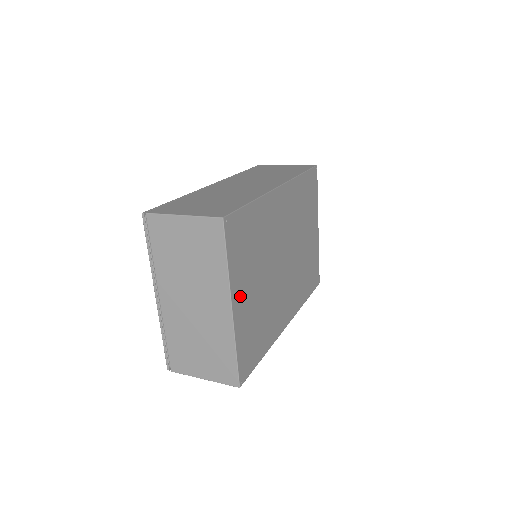
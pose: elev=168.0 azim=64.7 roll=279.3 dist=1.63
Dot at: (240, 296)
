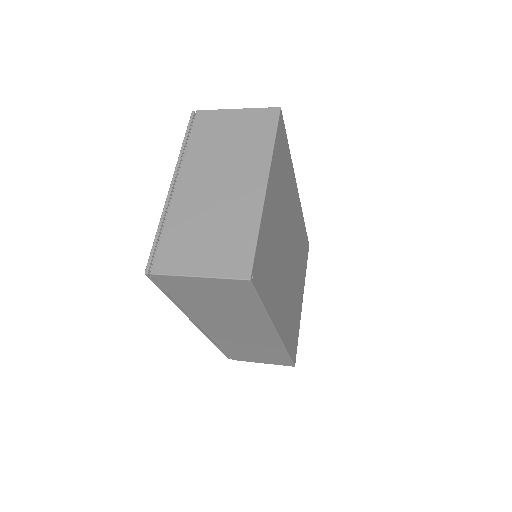
Dot at: (271, 192)
